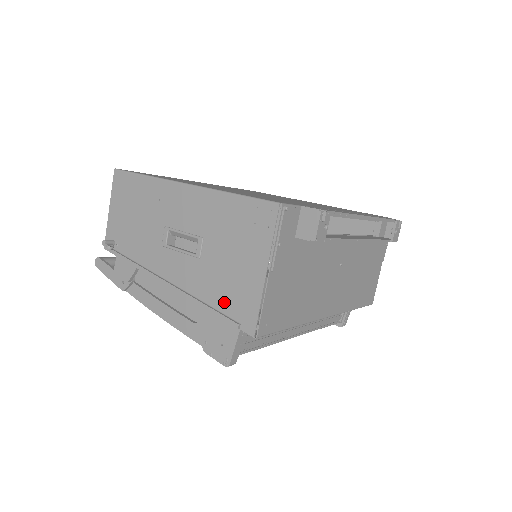
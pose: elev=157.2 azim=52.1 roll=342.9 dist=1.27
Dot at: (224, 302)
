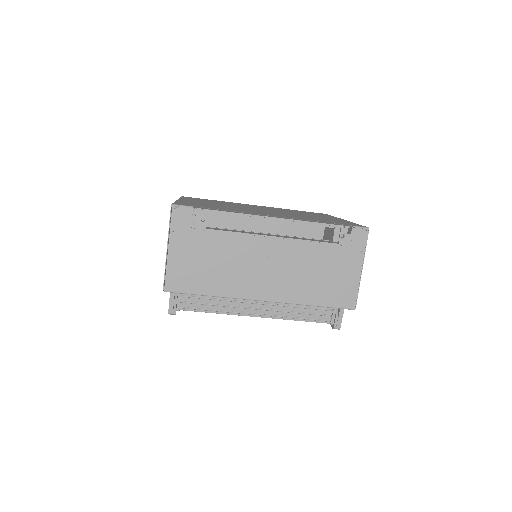
Dot at: occluded
